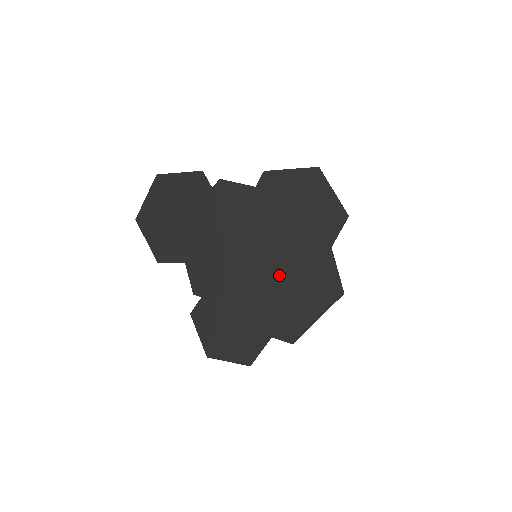
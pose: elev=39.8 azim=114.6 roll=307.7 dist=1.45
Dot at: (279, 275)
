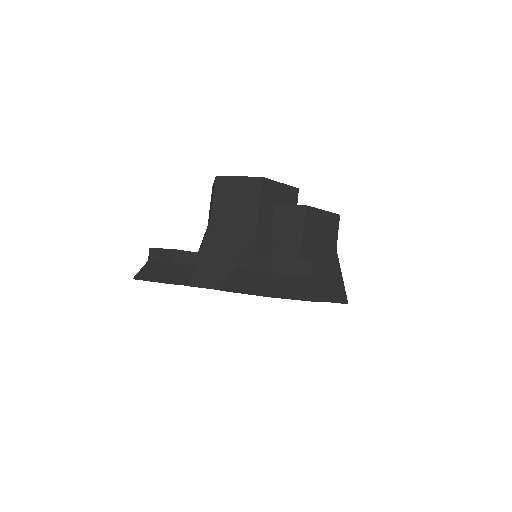
Dot at: occluded
